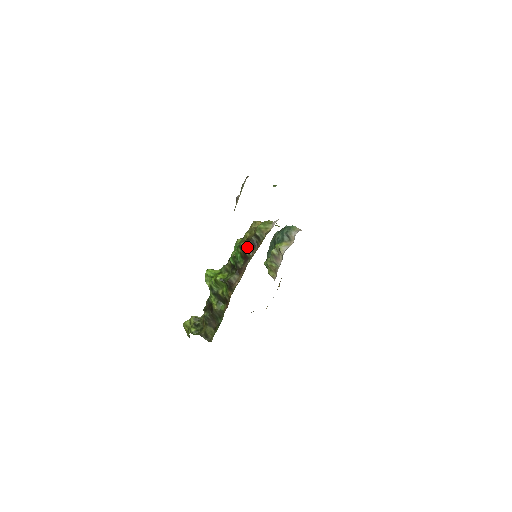
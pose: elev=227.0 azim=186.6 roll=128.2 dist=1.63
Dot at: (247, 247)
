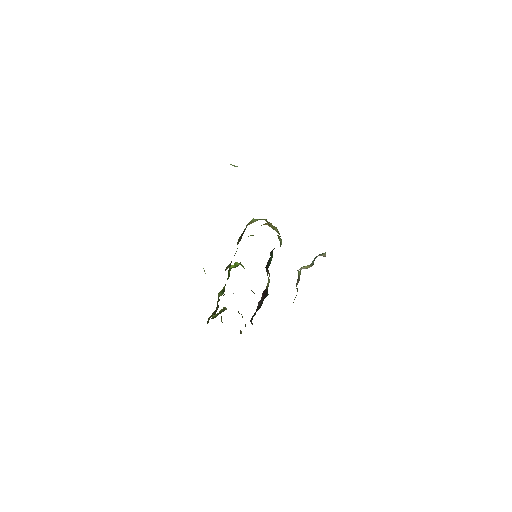
Dot at: (239, 237)
